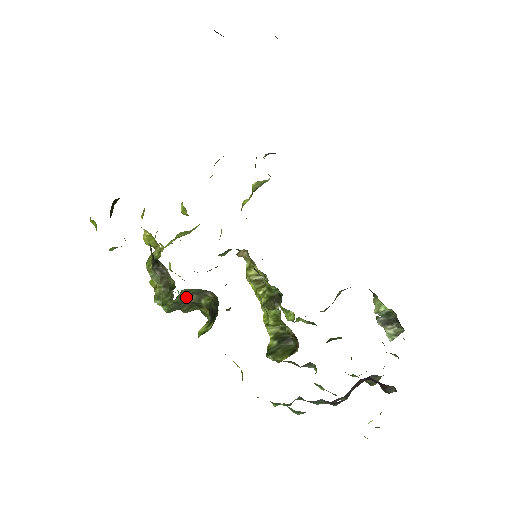
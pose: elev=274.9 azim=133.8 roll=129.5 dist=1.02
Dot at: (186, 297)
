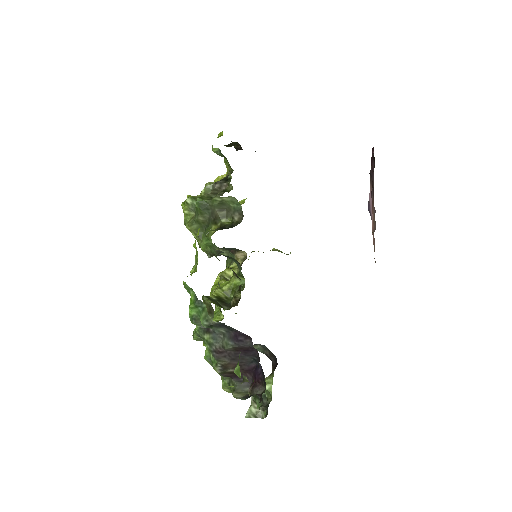
Dot at: (220, 207)
